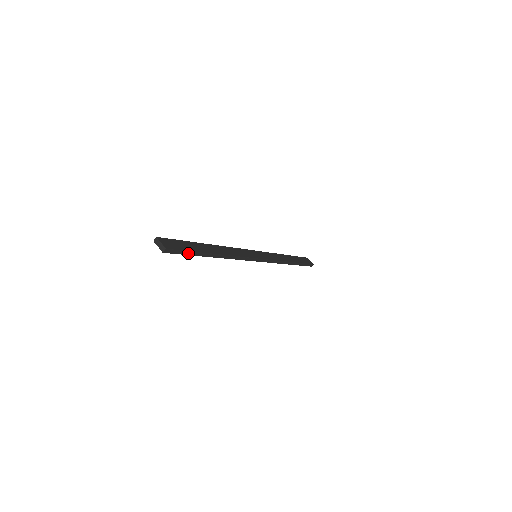
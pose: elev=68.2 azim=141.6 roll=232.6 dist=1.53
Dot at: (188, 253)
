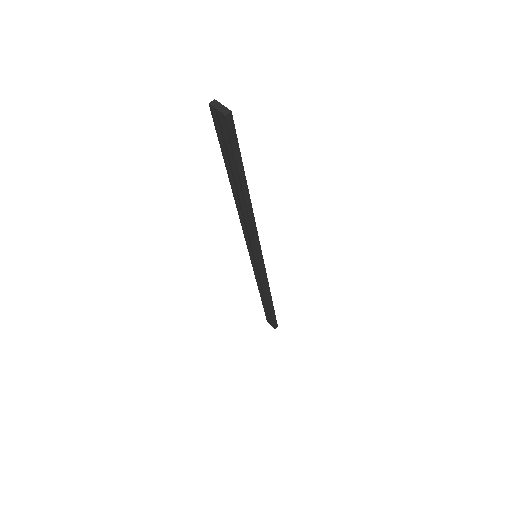
Dot at: (237, 154)
